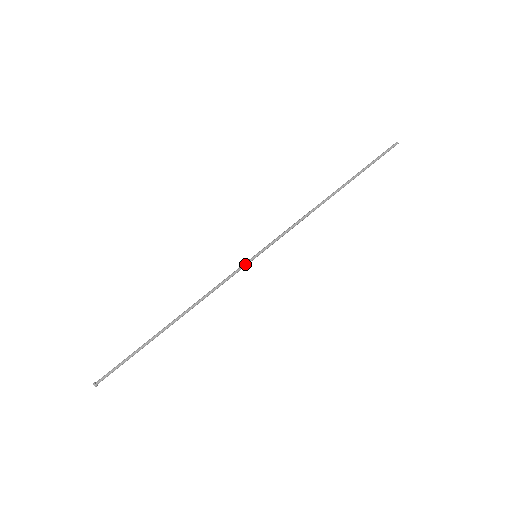
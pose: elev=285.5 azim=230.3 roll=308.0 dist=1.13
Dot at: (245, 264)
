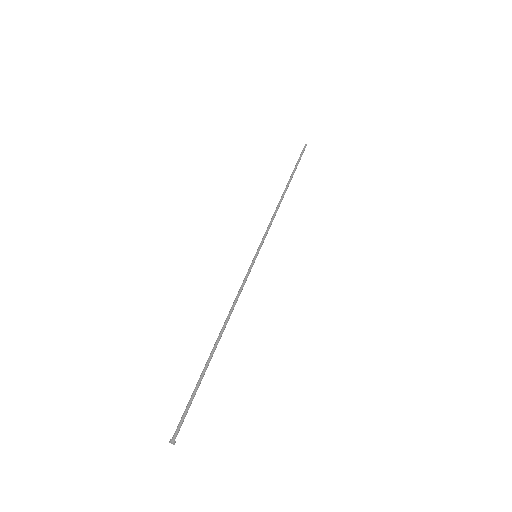
Dot at: (250, 265)
